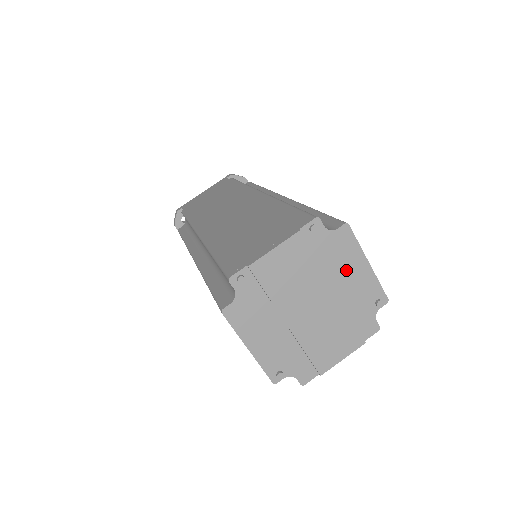
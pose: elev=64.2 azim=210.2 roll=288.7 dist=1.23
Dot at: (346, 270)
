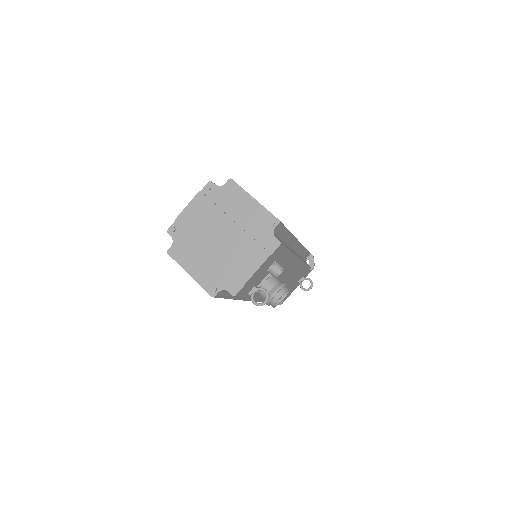
Dot at: (240, 208)
